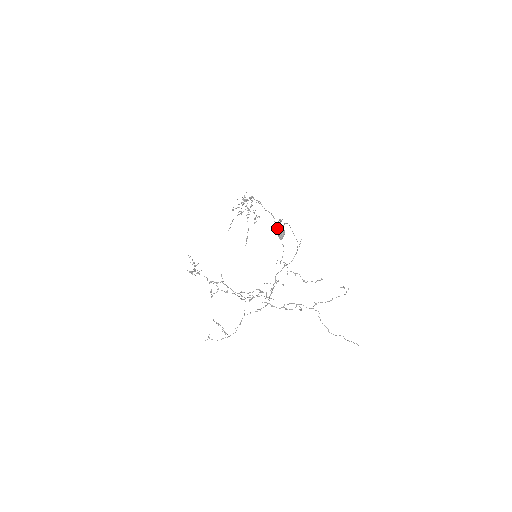
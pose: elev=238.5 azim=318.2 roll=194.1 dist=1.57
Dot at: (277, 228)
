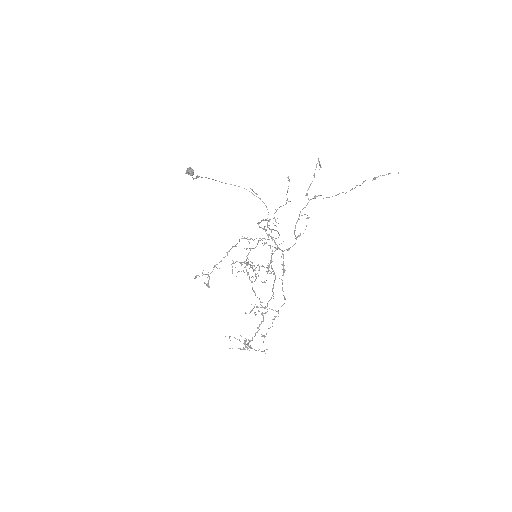
Dot at: occluded
